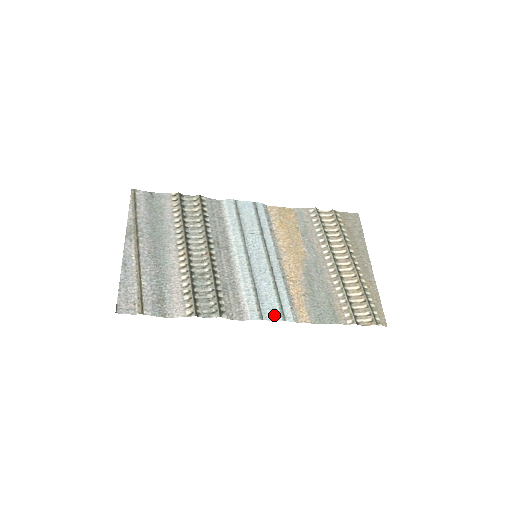
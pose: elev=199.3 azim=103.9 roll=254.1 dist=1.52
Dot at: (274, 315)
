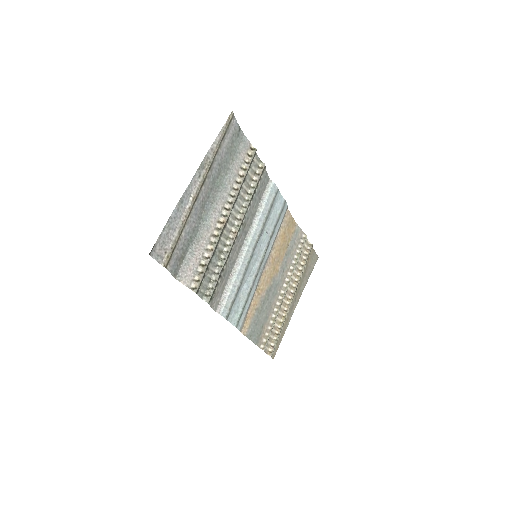
Dot at: (234, 319)
